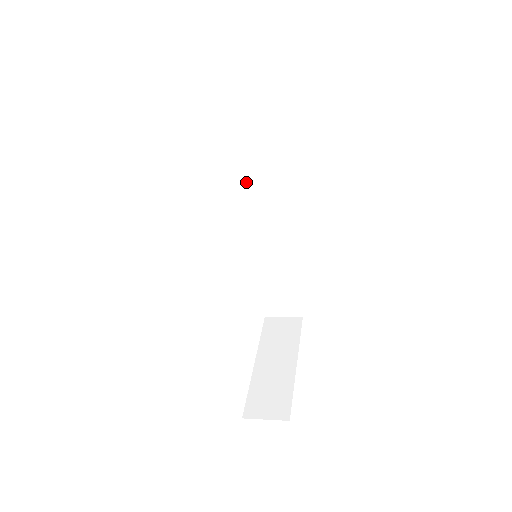
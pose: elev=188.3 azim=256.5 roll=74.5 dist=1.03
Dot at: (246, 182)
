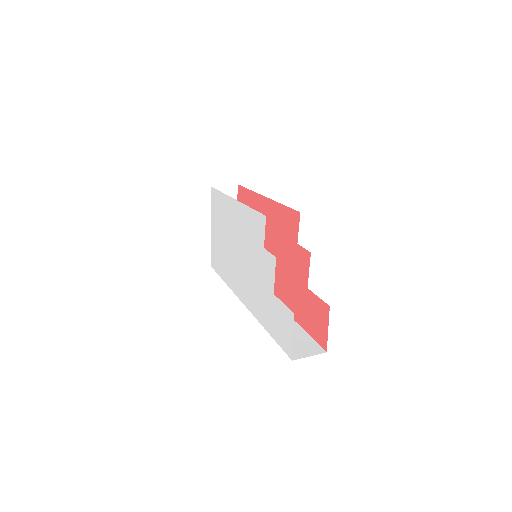
Dot at: occluded
